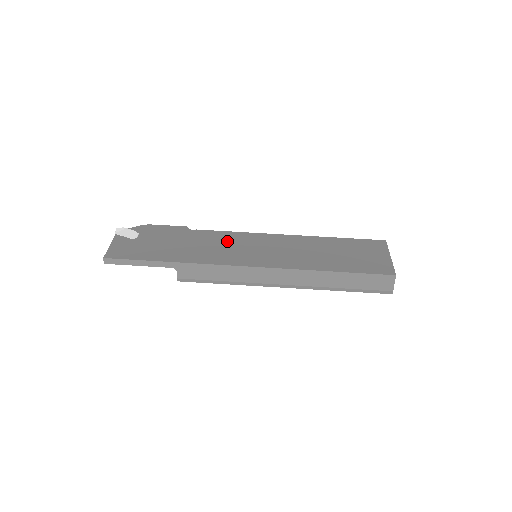
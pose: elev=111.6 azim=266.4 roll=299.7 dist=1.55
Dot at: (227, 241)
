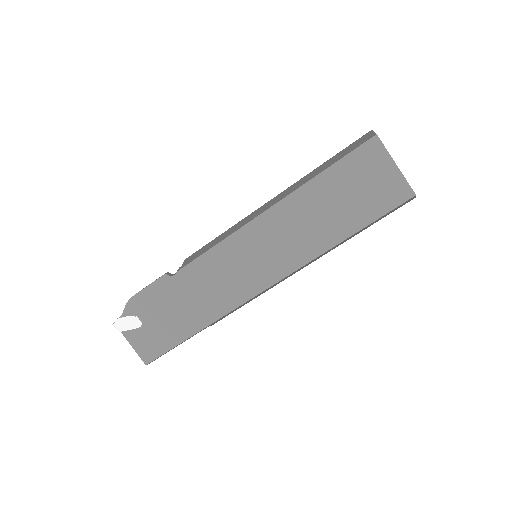
Dot at: (219, 268)
